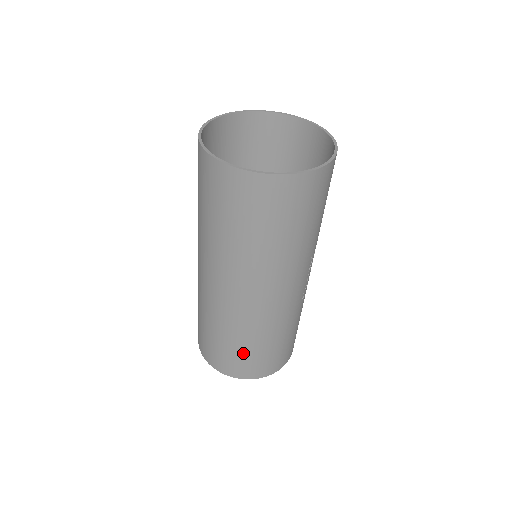
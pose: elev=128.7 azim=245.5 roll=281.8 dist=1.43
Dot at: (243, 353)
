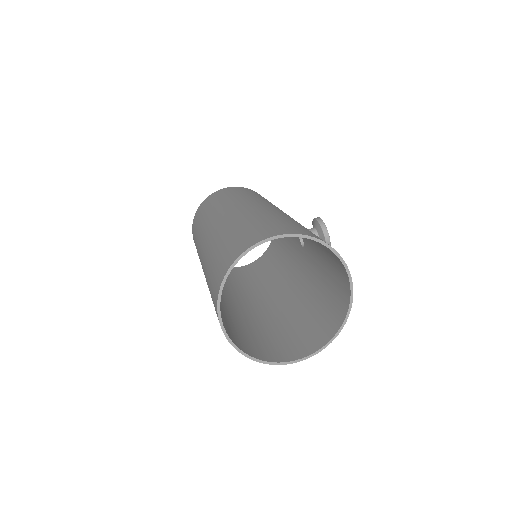
Dot at: occluded
